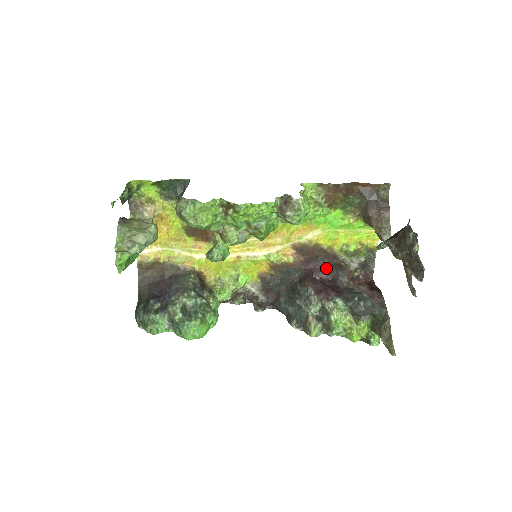
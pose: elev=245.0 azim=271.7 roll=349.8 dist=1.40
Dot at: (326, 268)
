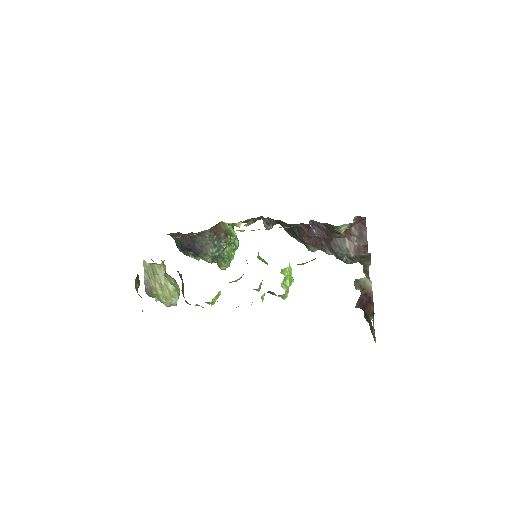
Dot at: occluded
